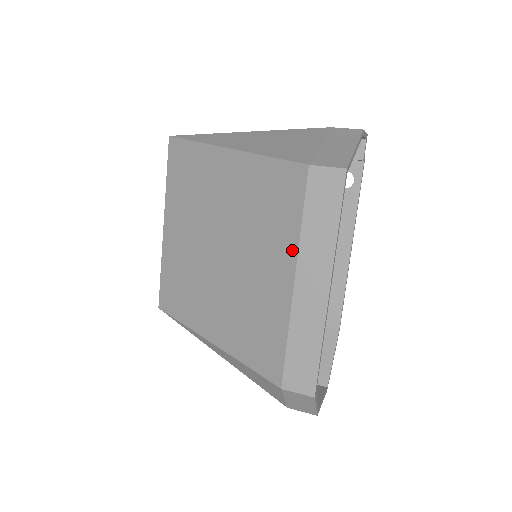
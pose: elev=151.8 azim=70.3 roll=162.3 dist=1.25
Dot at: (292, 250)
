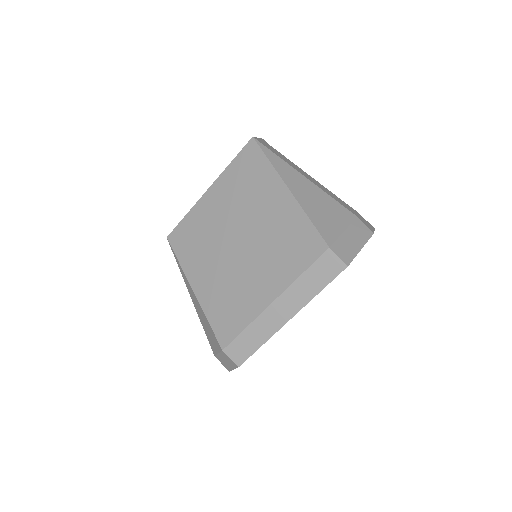
Dot at: (285, 284)
